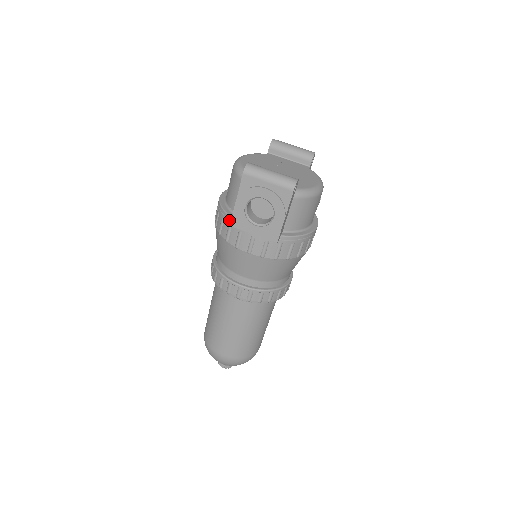
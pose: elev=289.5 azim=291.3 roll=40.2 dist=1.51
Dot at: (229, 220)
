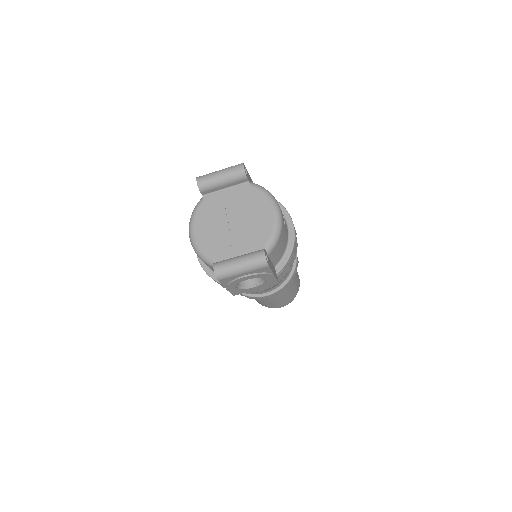
Dot at: occluded
